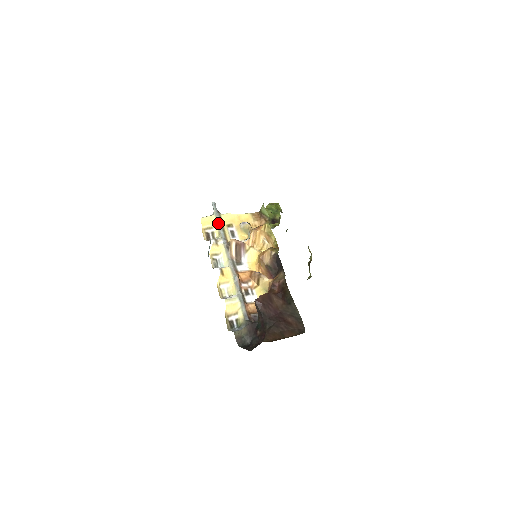
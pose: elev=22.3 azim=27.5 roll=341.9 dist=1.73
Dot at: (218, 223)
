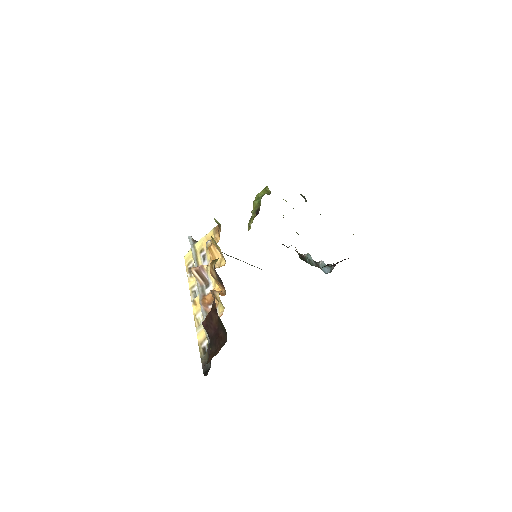
Dot at: (193, 255)
